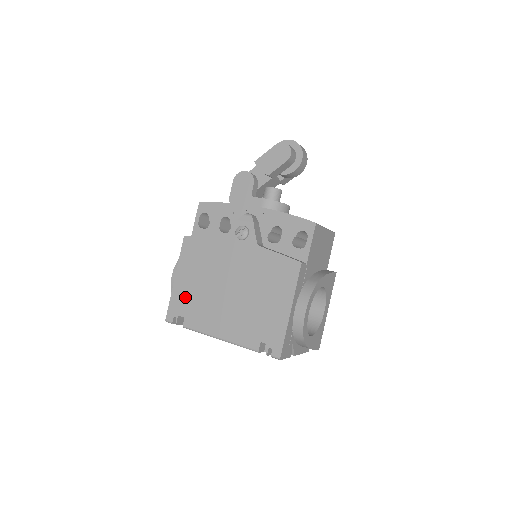
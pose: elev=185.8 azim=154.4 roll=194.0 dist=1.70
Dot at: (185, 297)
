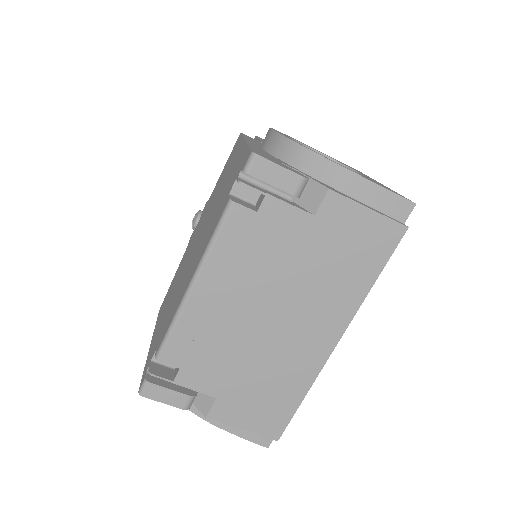
Dot at: (158, 334)
